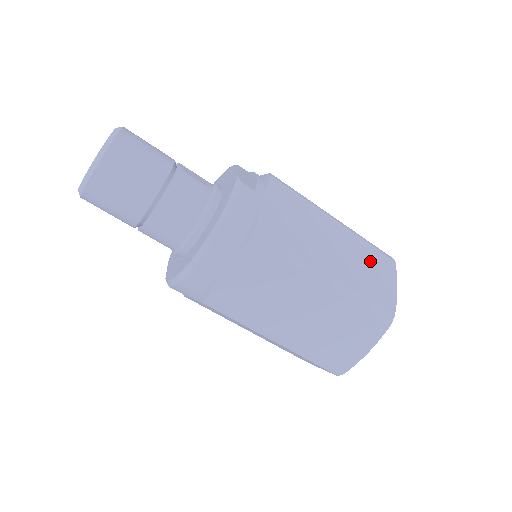
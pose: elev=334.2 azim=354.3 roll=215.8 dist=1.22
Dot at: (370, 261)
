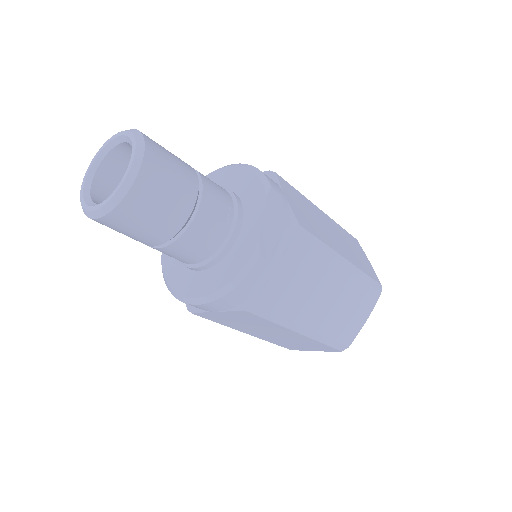
Dot at: (356, 302)
